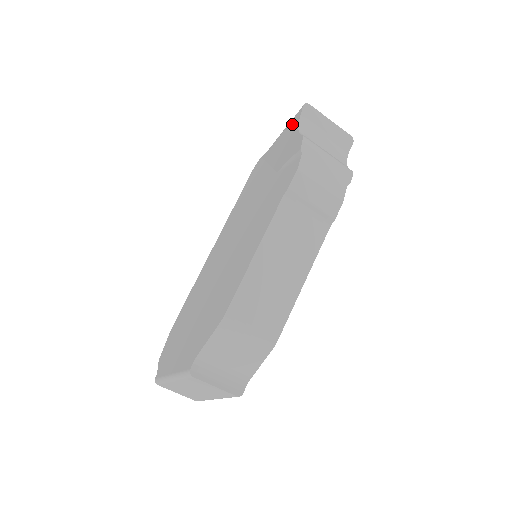
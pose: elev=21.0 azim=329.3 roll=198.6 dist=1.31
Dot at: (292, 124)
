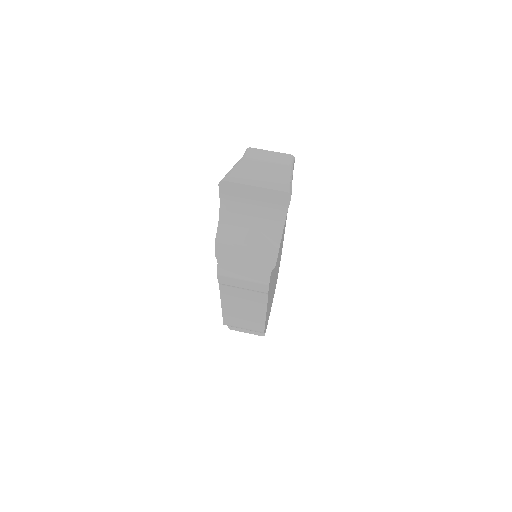
Dot at: occluded
